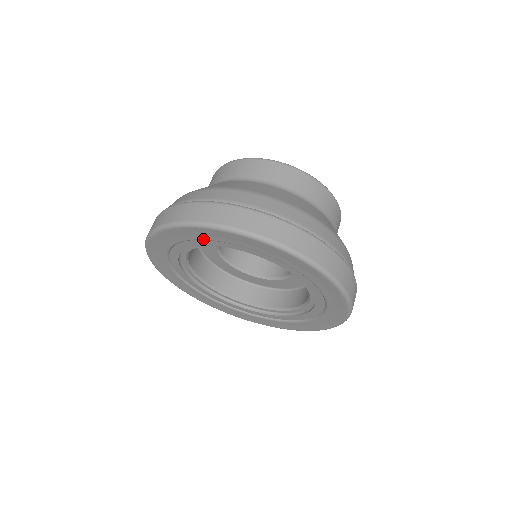
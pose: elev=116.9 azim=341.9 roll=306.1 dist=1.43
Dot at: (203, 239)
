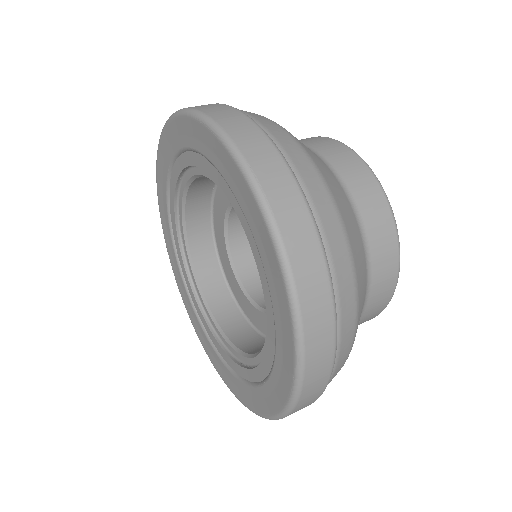
Dot at: (167, 174)
